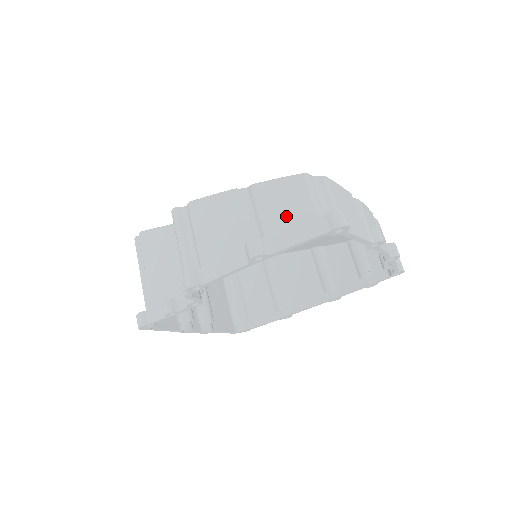
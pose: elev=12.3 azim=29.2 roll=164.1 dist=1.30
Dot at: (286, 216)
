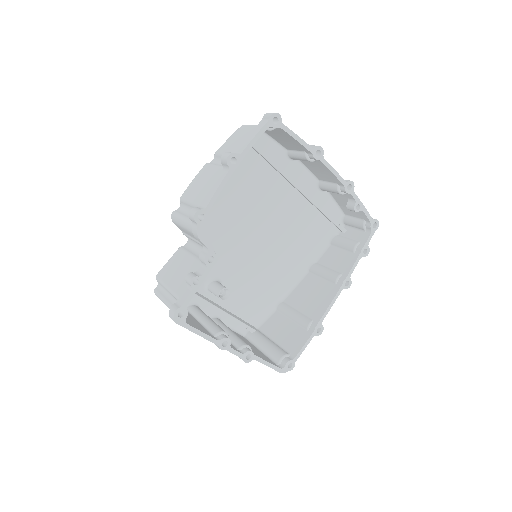
Dot at: (241, 140)
